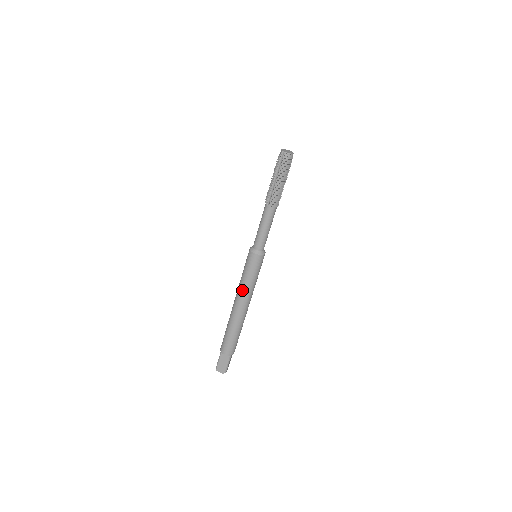
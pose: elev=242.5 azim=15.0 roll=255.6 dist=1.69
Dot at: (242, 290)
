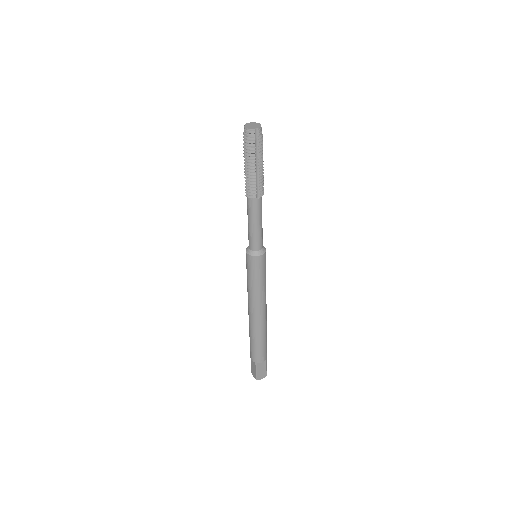
Dot at: occluded
